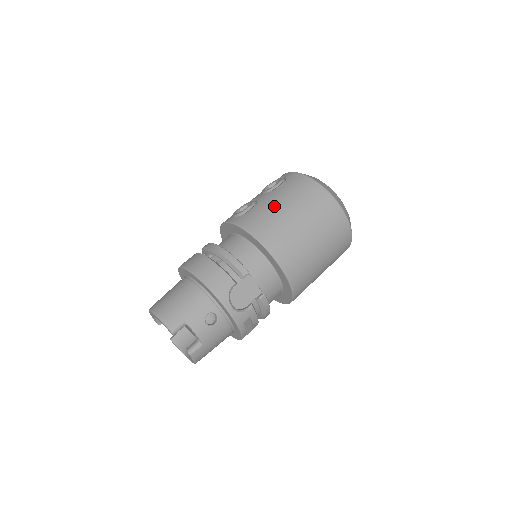
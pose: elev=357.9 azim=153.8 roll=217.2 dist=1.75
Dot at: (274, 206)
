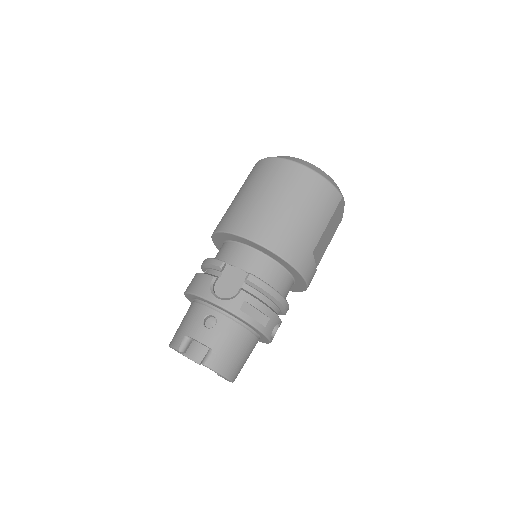
Dot at: (234, 200)
